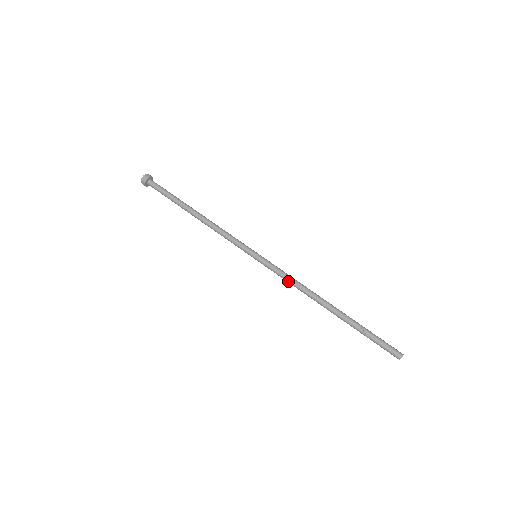
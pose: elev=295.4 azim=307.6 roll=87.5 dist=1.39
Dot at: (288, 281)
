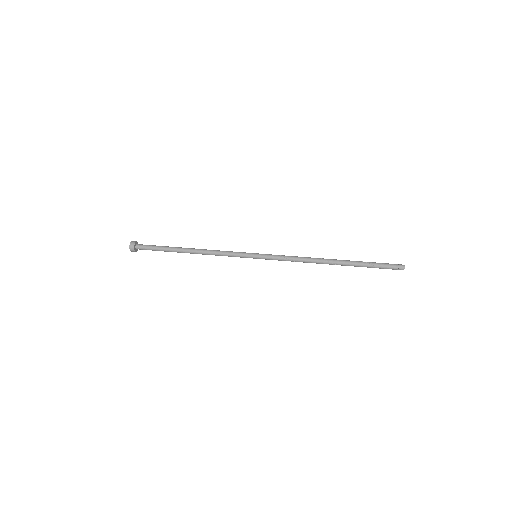
Dot at: (291, 259)
